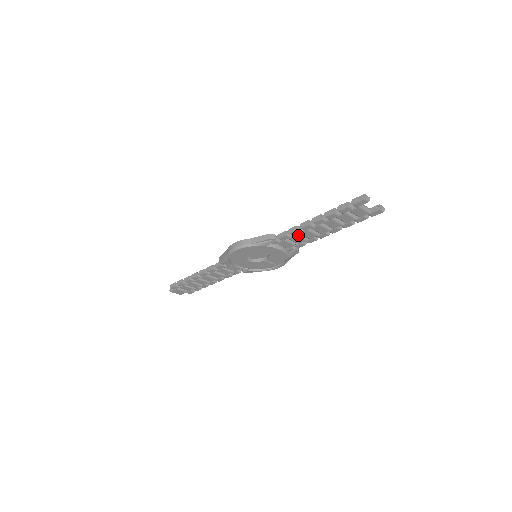
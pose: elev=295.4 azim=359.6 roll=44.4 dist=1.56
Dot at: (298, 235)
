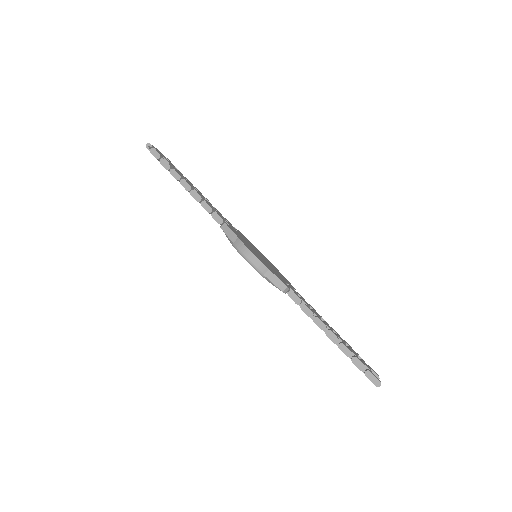
Dot at: occluded
